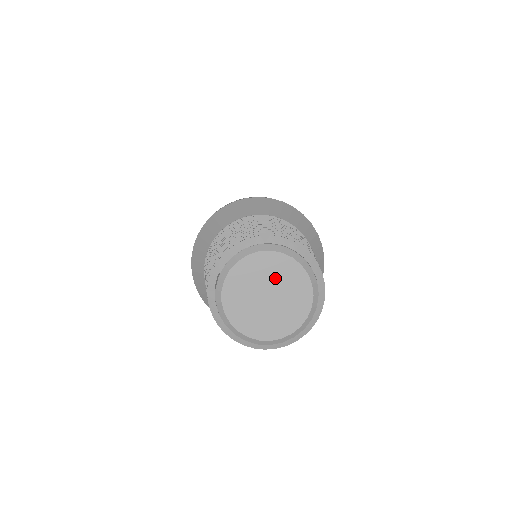
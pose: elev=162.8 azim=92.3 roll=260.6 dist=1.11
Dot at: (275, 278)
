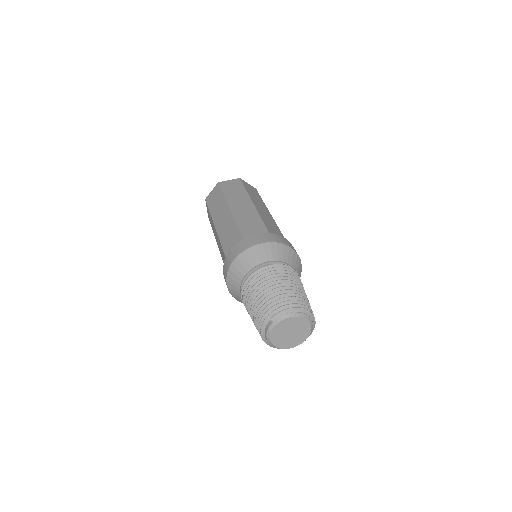
Dot at: (297, 327)
